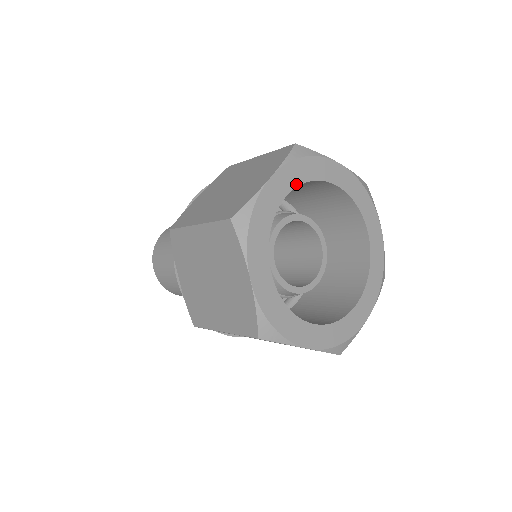
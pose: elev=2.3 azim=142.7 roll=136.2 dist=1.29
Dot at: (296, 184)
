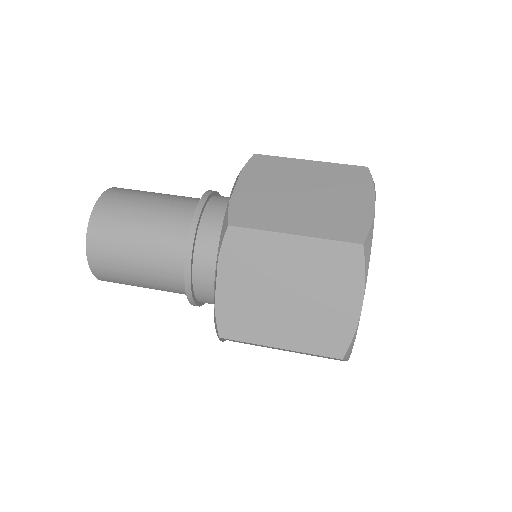
Dot at: occluded
